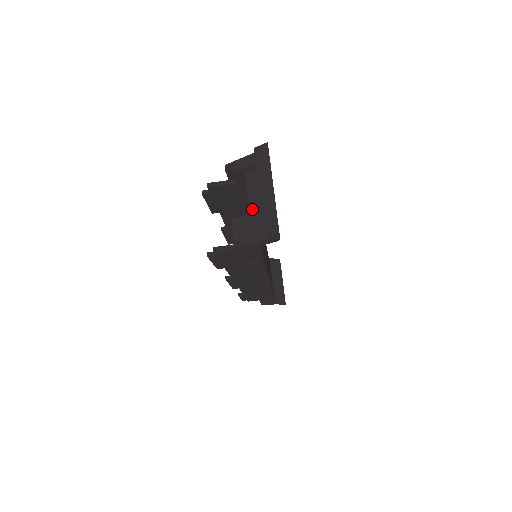
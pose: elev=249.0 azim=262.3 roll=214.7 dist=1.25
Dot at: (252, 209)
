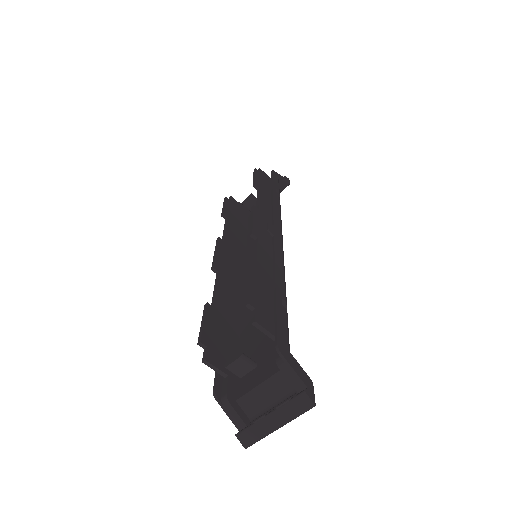
Dot at: (256, 391)
